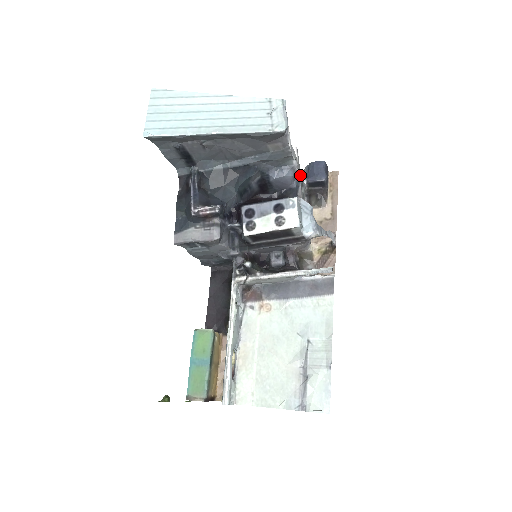
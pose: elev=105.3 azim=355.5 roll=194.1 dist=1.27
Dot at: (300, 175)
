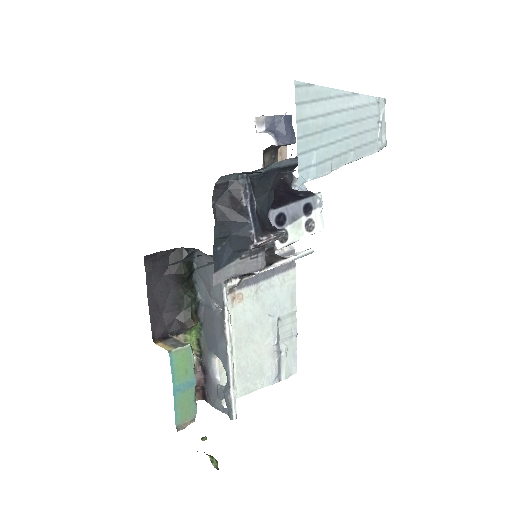
Dot at: occluded
